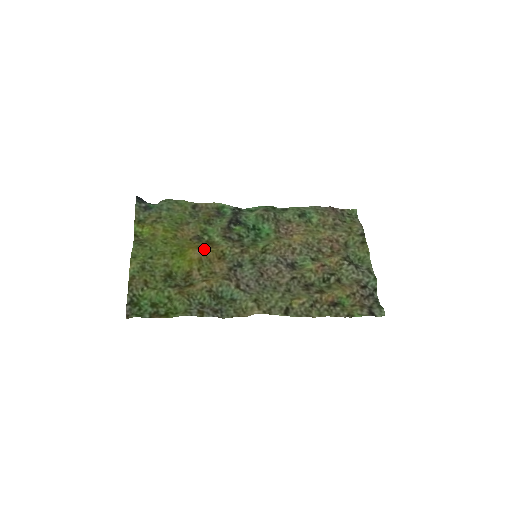
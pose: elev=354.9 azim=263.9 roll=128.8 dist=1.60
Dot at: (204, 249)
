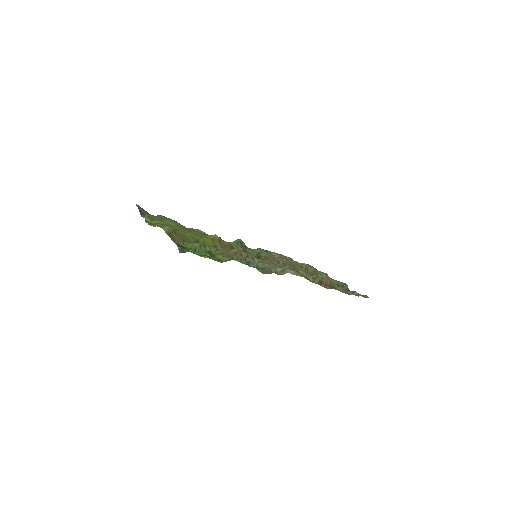
Dot at: occluded
